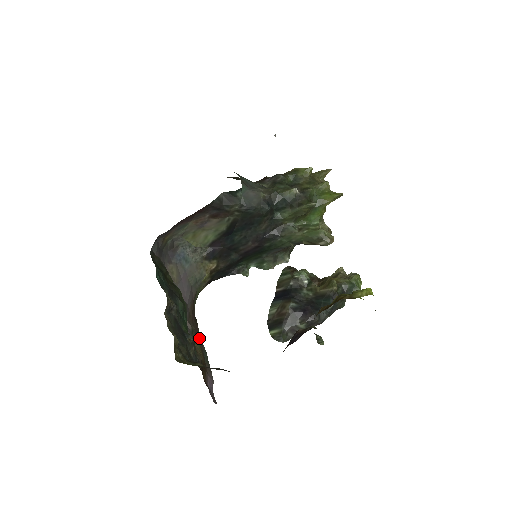
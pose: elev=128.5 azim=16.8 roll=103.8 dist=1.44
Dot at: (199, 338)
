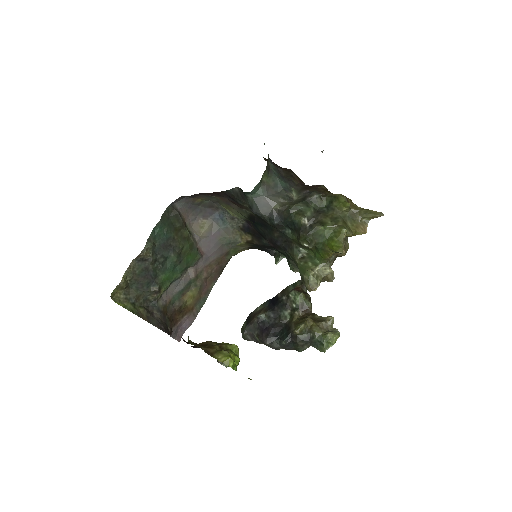
Dot at: (209, 287)
